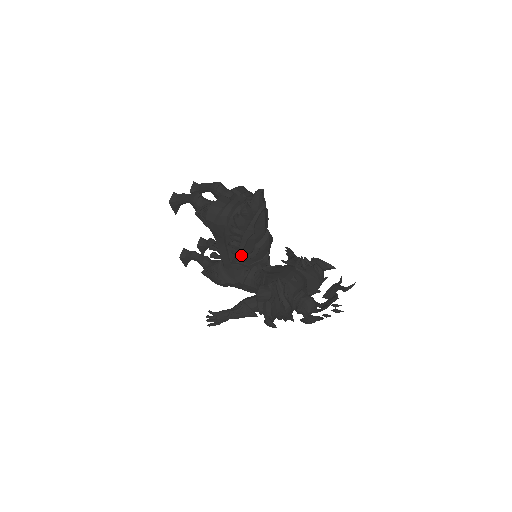
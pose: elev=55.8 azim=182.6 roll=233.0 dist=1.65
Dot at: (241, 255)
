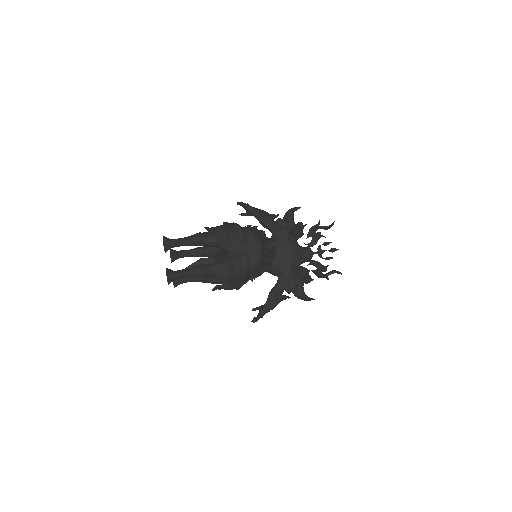
Dot at: (259, 275)
